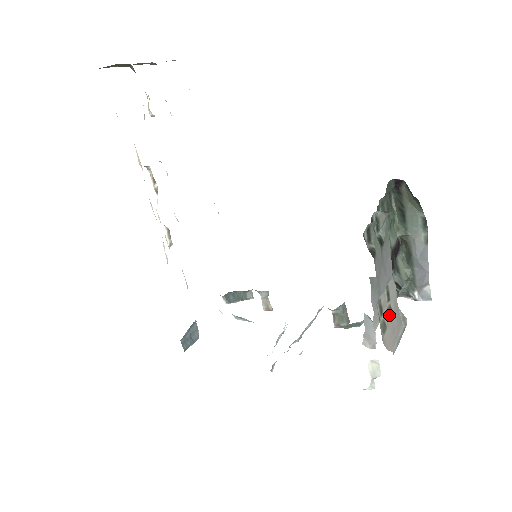
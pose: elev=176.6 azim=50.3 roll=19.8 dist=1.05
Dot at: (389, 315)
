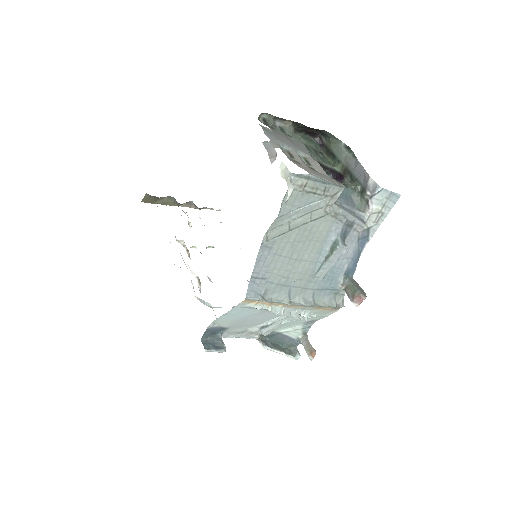
Dot at: (309, 168)
